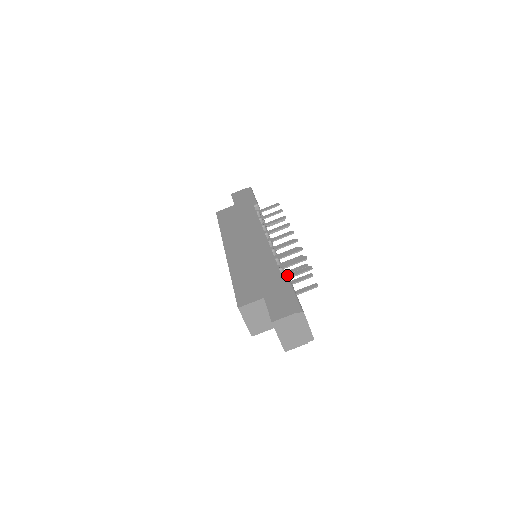
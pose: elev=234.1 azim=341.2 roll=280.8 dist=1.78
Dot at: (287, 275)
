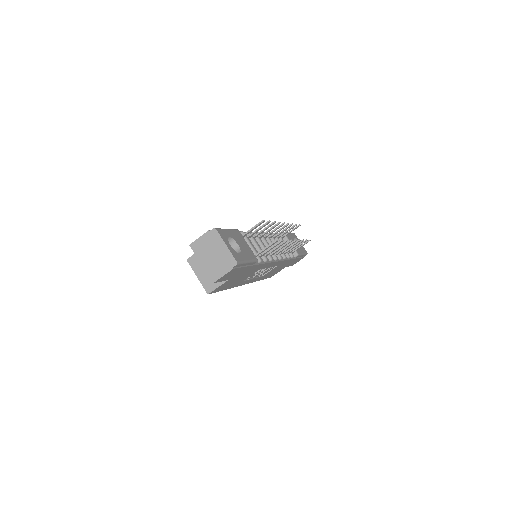
Dot at: (244, 234)
